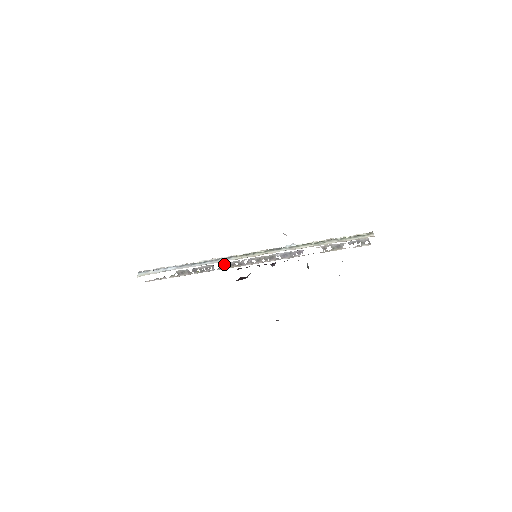
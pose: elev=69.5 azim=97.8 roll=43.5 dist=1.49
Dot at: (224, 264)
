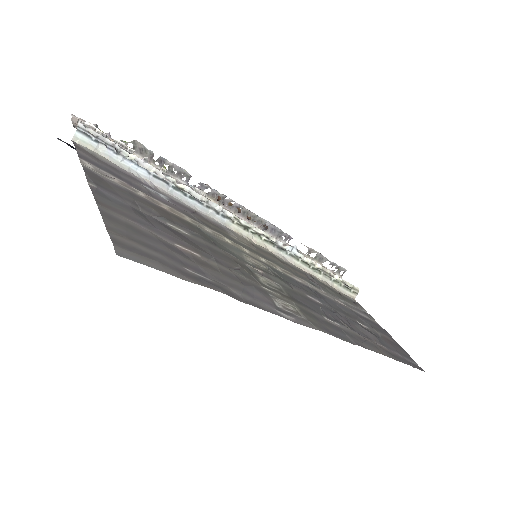
Dot at: (205, 186)
